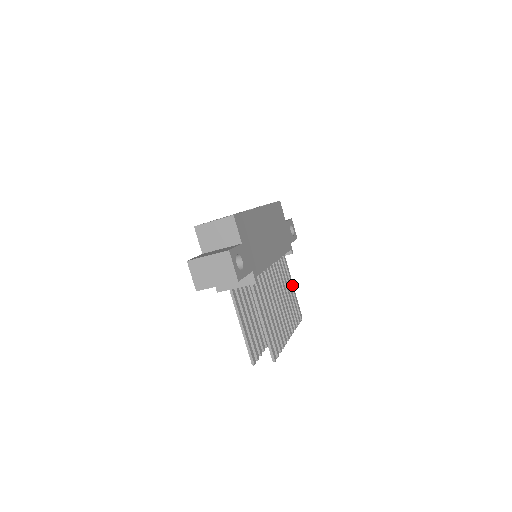
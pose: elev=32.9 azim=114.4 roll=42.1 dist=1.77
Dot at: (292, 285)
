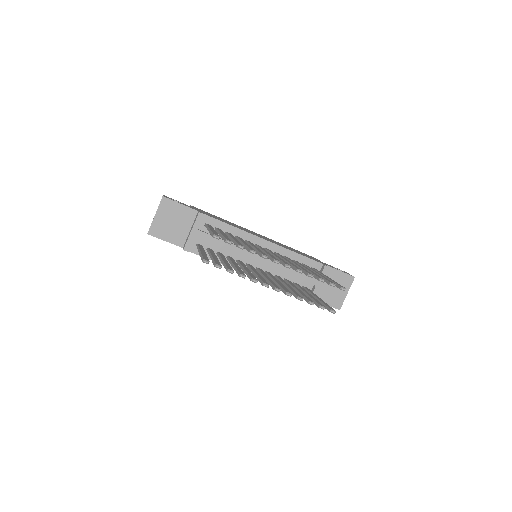
Dot at: occluded
